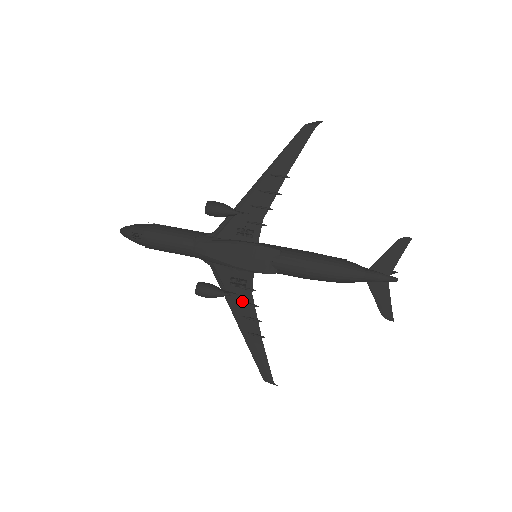
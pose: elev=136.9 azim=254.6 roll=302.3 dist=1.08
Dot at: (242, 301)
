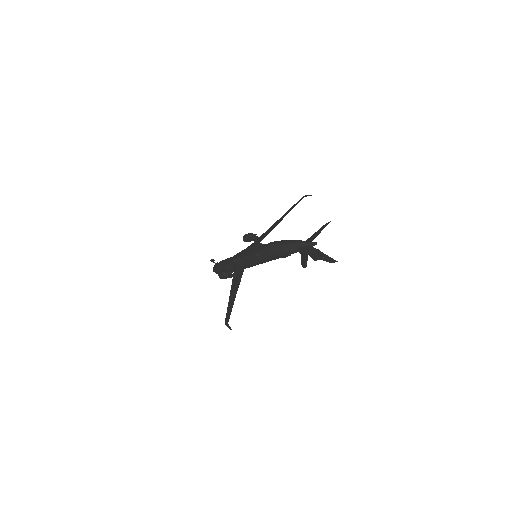
Dot at: (238, 278)
